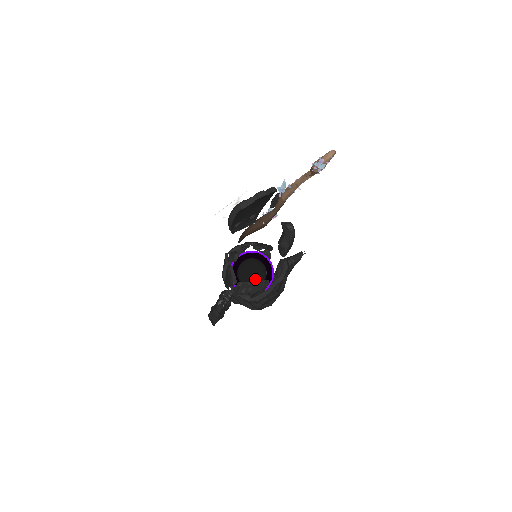
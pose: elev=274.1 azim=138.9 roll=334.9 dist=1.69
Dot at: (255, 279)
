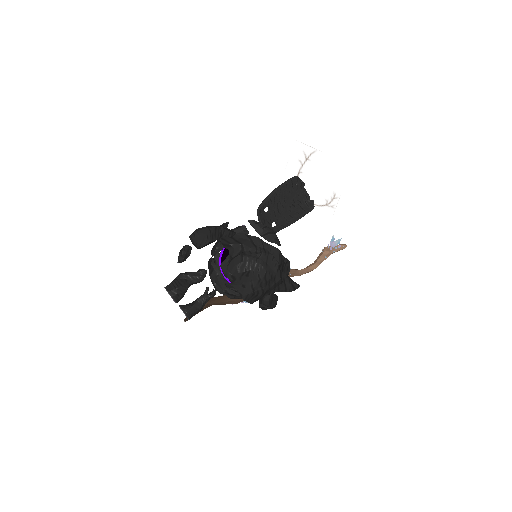
Dot at: occluded
